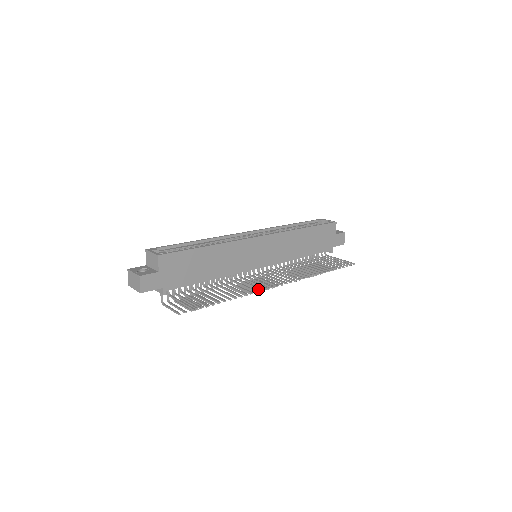
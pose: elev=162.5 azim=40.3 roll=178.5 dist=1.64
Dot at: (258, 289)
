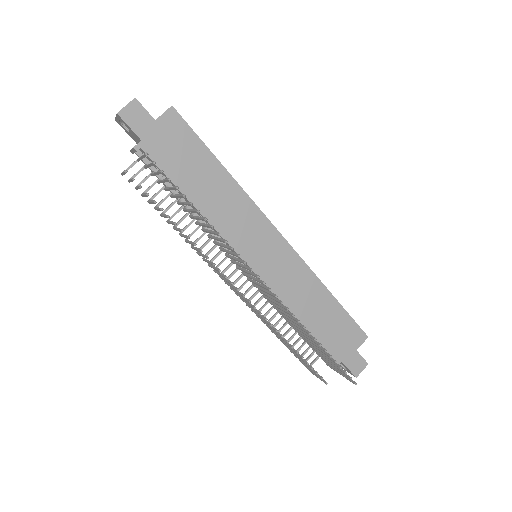
Dot at: (229, 247)
